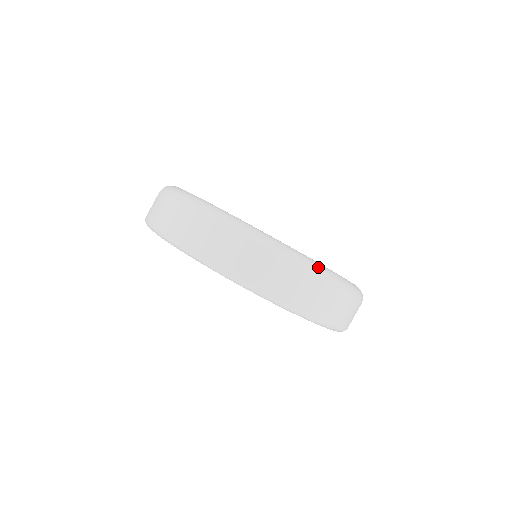
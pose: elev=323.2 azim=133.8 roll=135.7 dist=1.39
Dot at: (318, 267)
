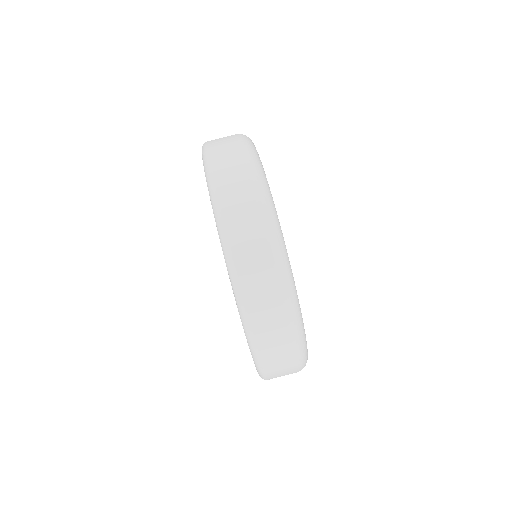
Dot at: (282, 248)
